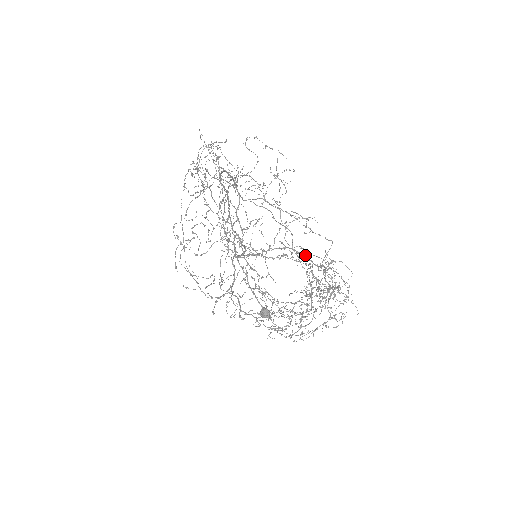
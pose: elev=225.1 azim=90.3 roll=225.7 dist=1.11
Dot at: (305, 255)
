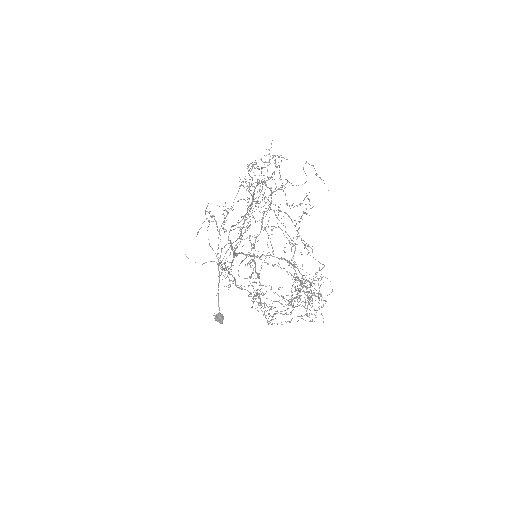
Dot at: occluded
